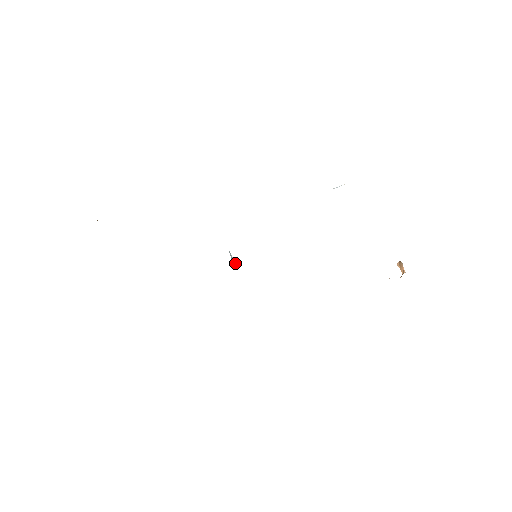
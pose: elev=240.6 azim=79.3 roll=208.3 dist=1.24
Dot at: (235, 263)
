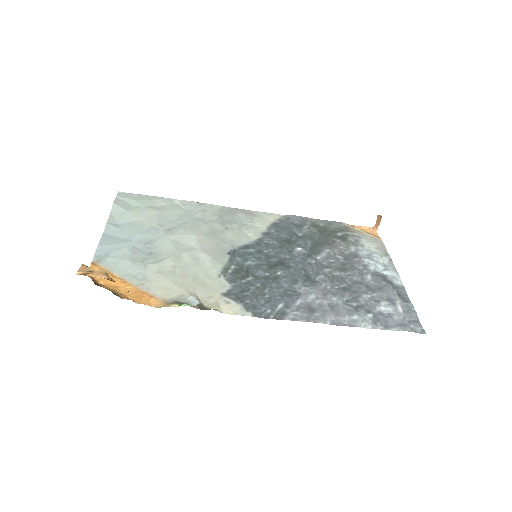
Dot at: (234, 250)
